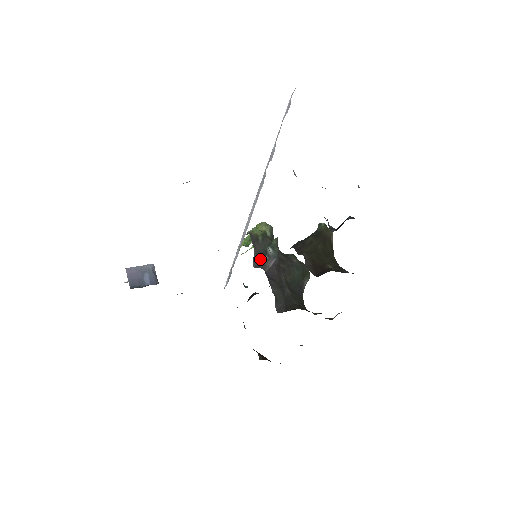
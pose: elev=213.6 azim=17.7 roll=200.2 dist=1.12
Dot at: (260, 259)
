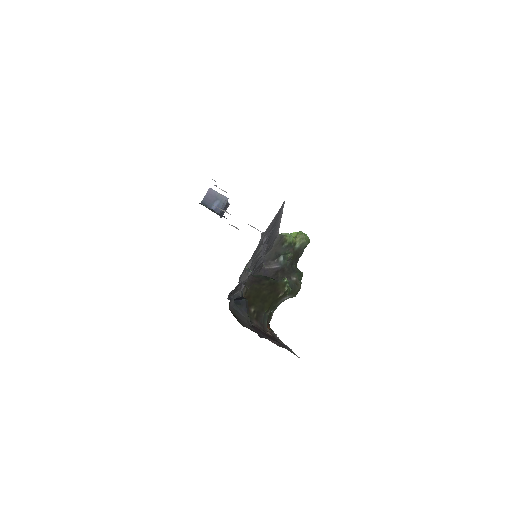
Dot at: (271, 257)
